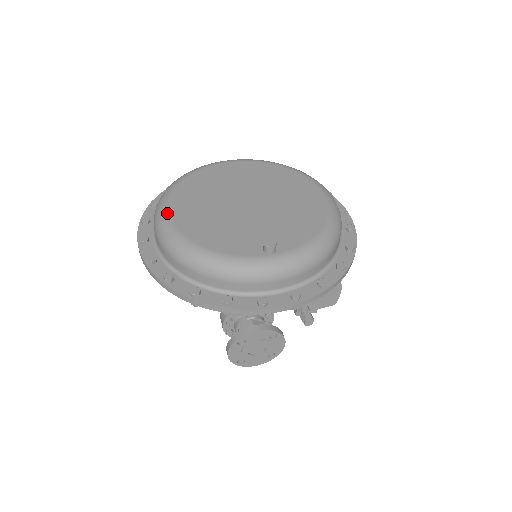
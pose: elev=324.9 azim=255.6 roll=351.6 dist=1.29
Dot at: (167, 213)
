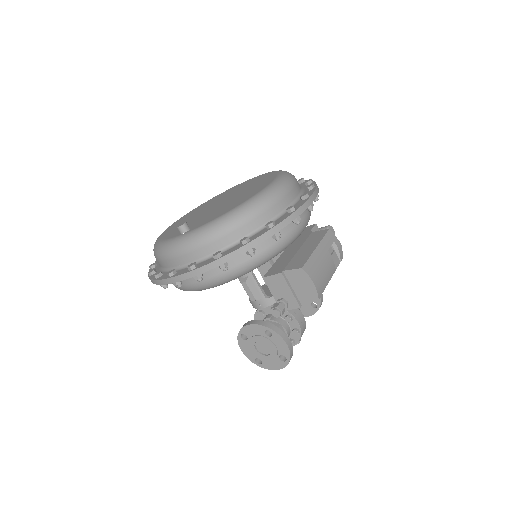
Dot at: (173, 223)
